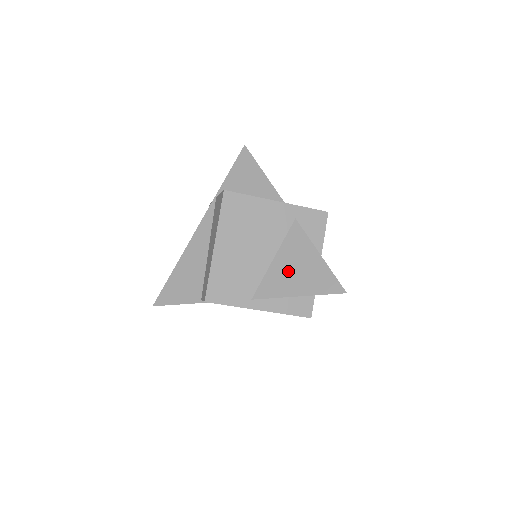
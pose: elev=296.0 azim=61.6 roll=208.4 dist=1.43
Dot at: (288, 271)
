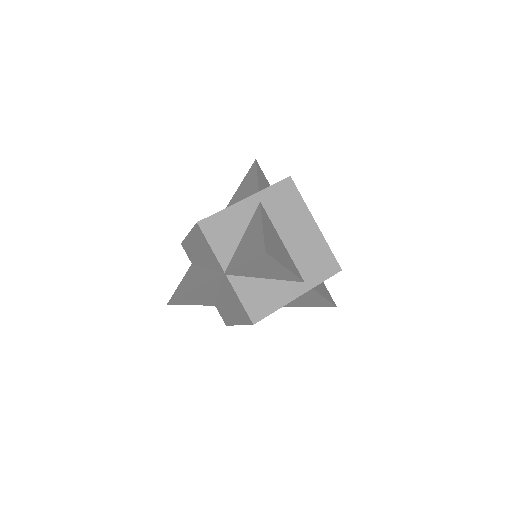
Dot at: (295, 301)
